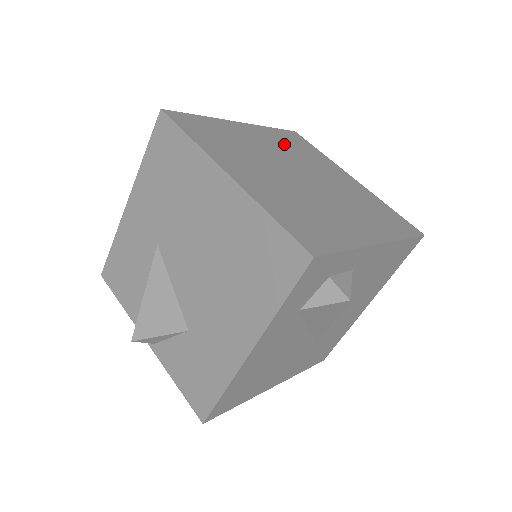
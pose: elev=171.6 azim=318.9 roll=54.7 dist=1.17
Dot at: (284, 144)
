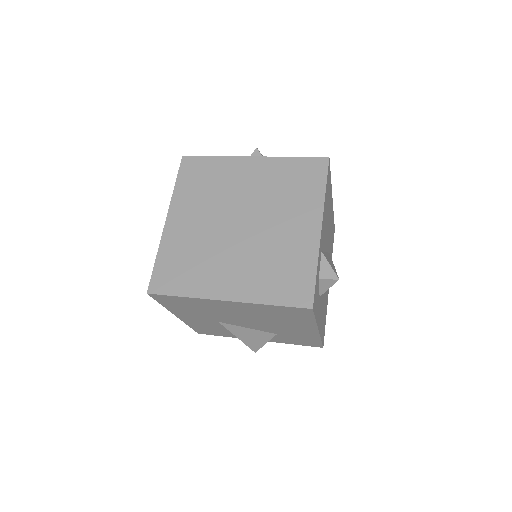
Dot at: (199, 196)
